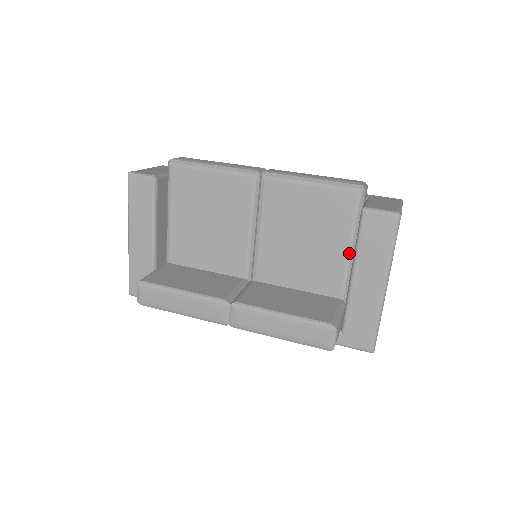
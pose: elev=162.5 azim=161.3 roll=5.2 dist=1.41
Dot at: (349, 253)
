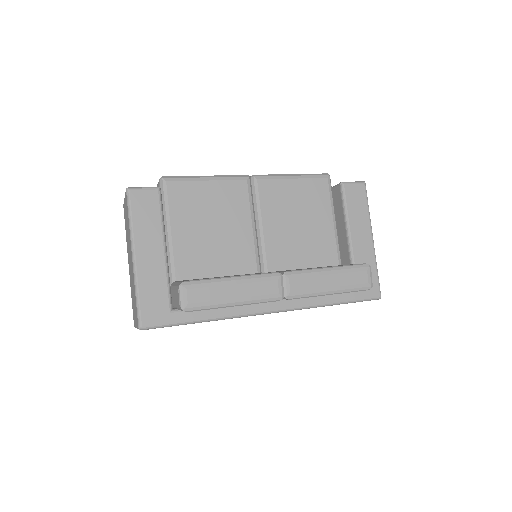
Dot at: (335, 226)
